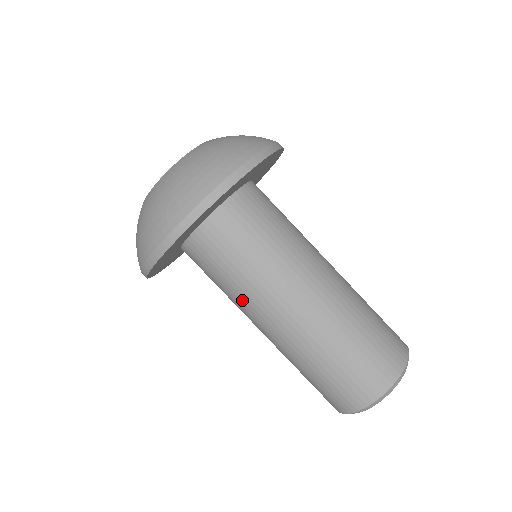
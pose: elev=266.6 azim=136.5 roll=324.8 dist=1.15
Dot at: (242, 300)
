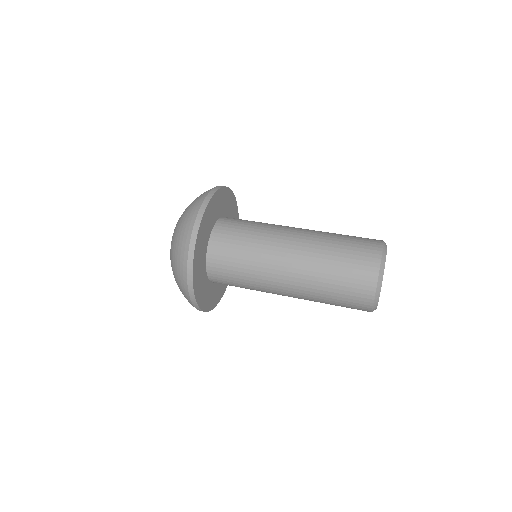
Dot at: (264, 244)
